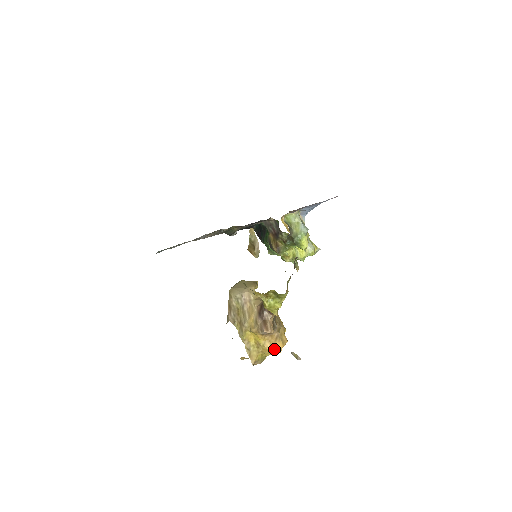
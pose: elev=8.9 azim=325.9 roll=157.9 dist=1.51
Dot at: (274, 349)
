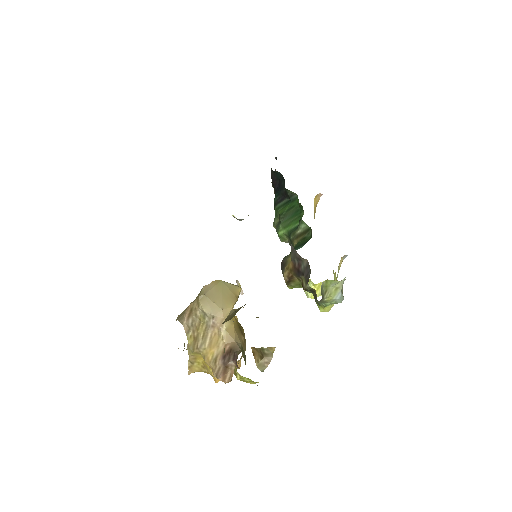
Dot at: occluded
